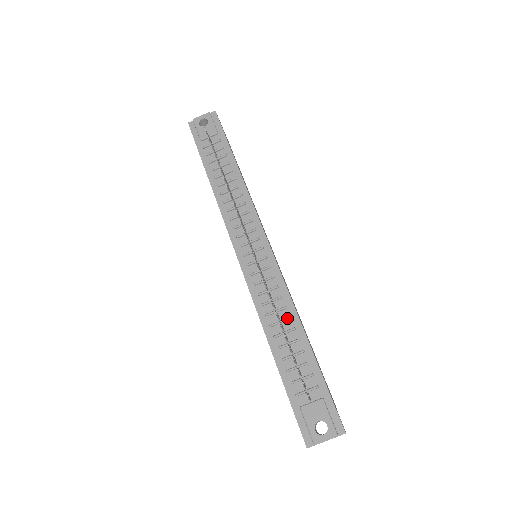
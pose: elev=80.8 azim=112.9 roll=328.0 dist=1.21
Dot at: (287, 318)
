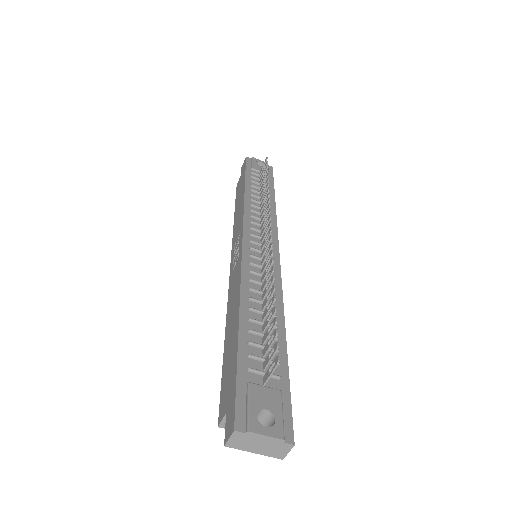
Dot at: occluded
